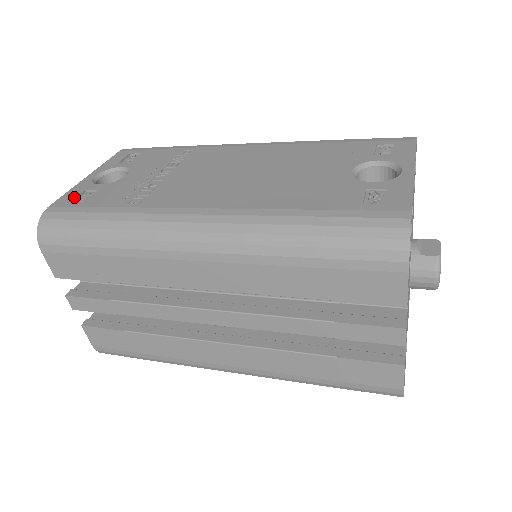
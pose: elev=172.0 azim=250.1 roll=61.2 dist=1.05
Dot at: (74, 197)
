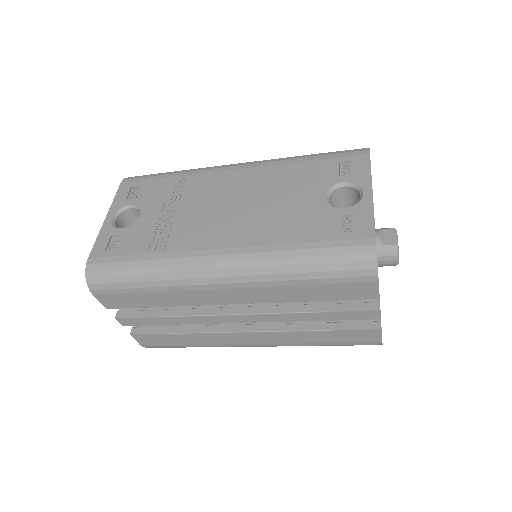
Dot at: (105, 245)
